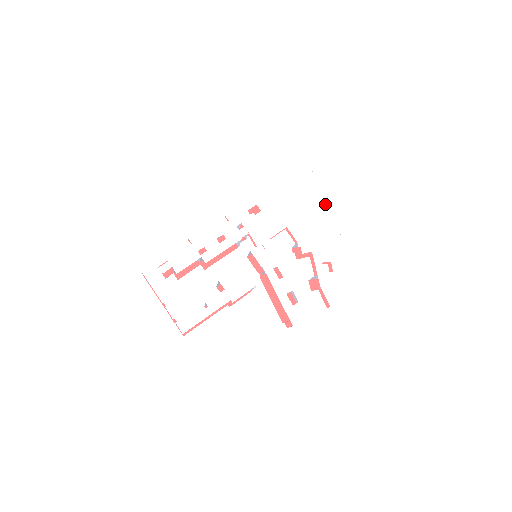
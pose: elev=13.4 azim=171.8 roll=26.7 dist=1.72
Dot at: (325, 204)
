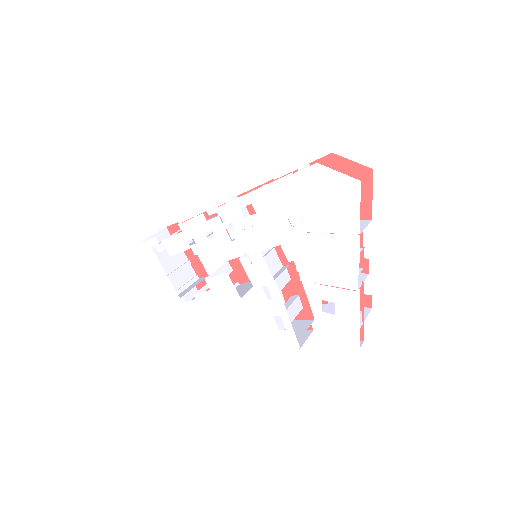
Dot at: (345, 227)
